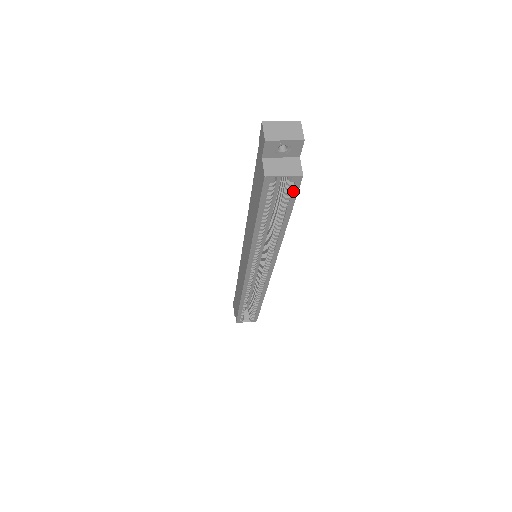
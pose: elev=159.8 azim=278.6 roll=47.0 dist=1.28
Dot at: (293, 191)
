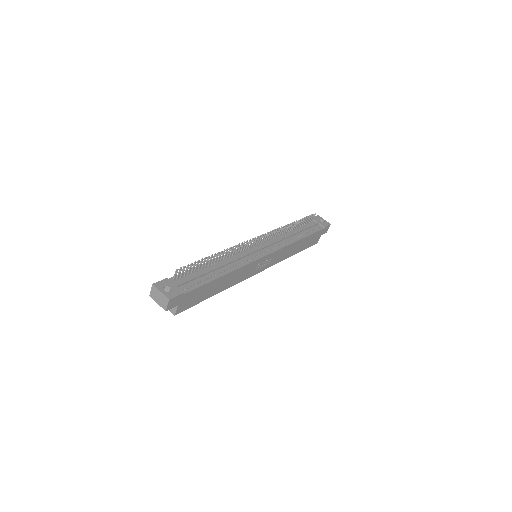
Dot at: (185, 307)
